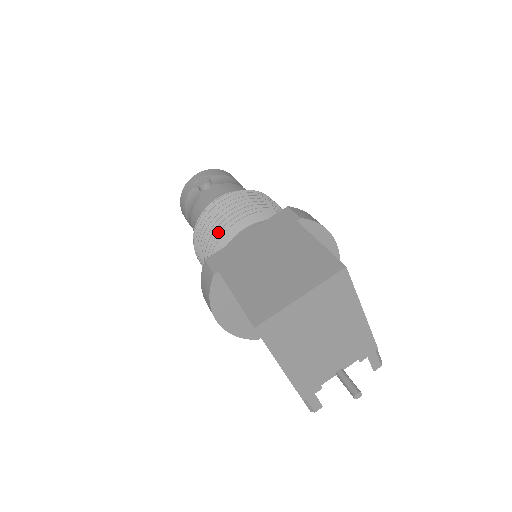
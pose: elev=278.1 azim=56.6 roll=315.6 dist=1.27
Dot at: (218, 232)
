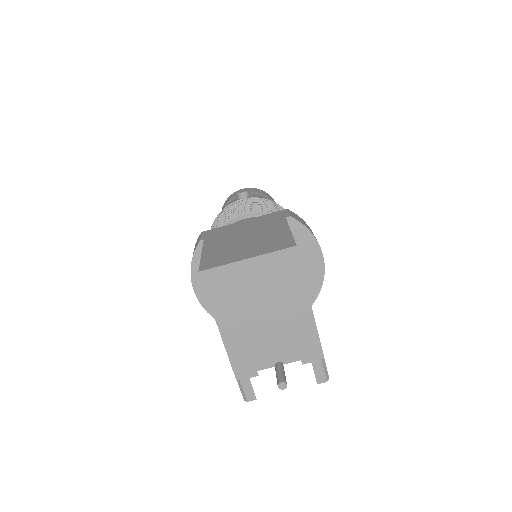
Dot at: (225, 218)
